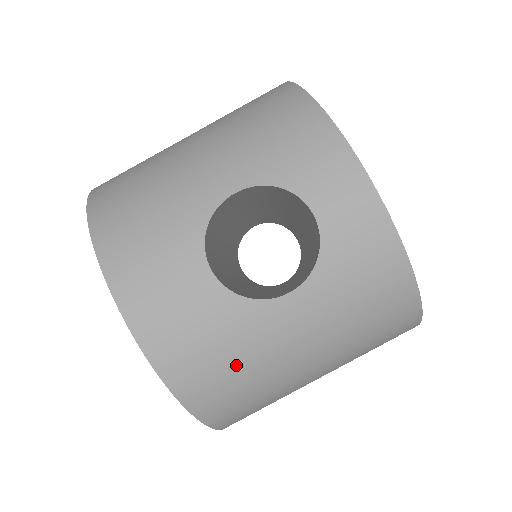
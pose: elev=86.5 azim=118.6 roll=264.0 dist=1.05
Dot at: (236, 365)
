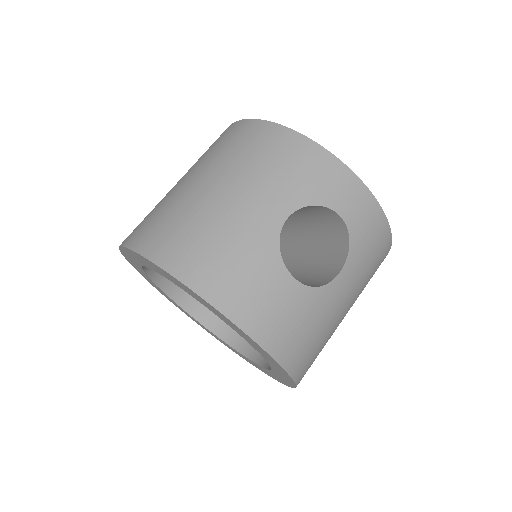
Dot at: (318, 334)
